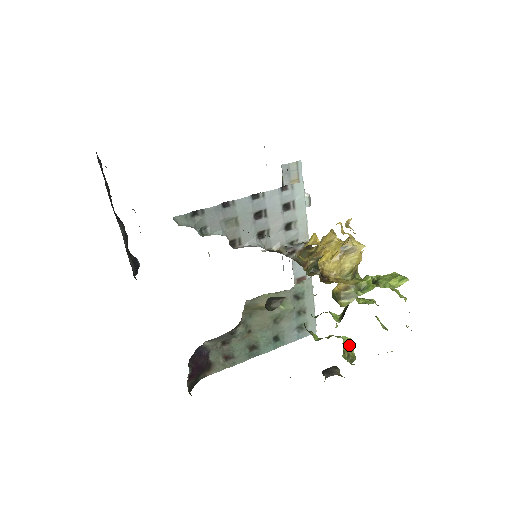
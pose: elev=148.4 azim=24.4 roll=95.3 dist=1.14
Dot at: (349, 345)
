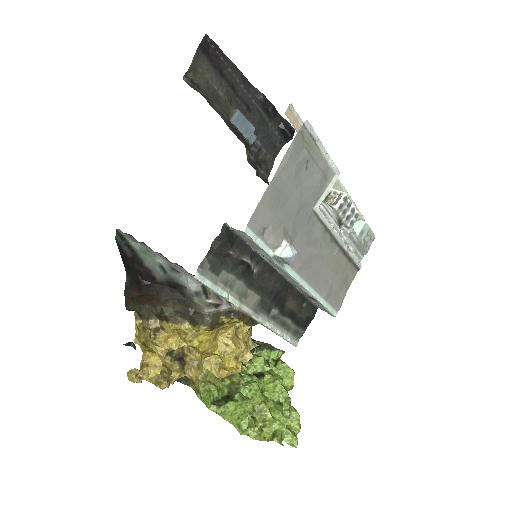
Dot at: occluded
